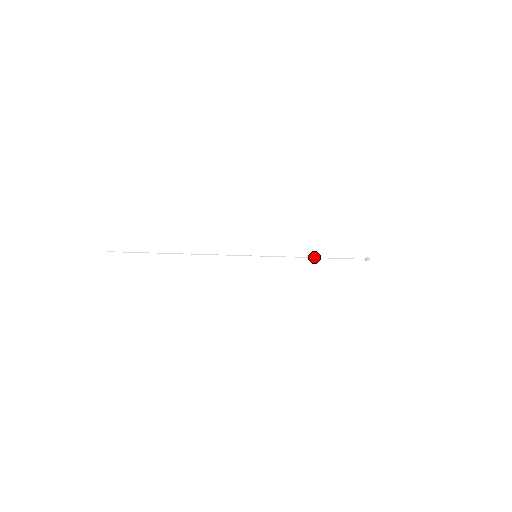
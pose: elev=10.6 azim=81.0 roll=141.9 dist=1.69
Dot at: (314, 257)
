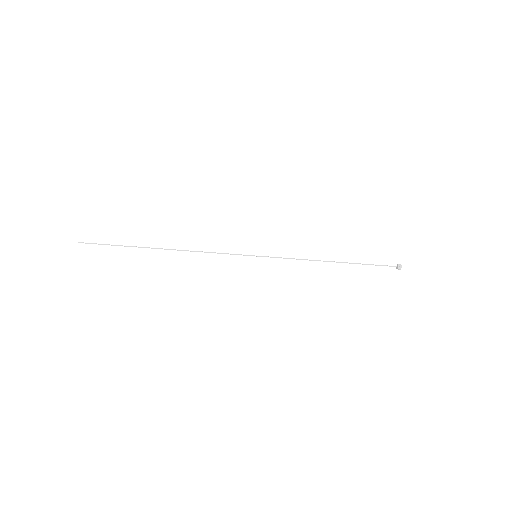
Dot at: (329, 261)
